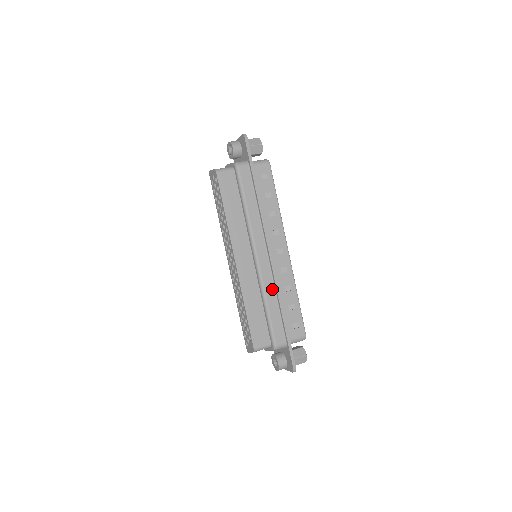
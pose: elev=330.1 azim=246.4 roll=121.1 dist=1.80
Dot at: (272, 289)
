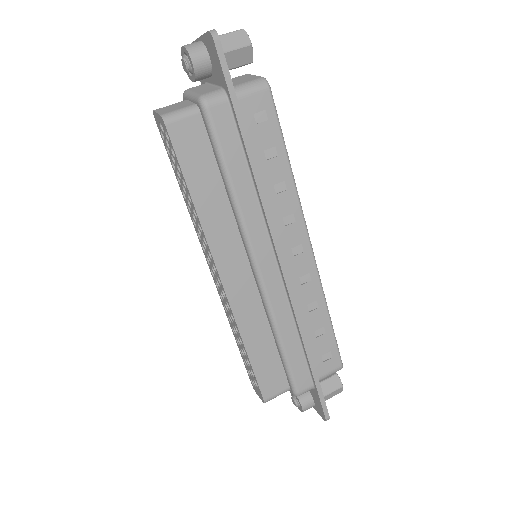
Dot at: (288, 315)
